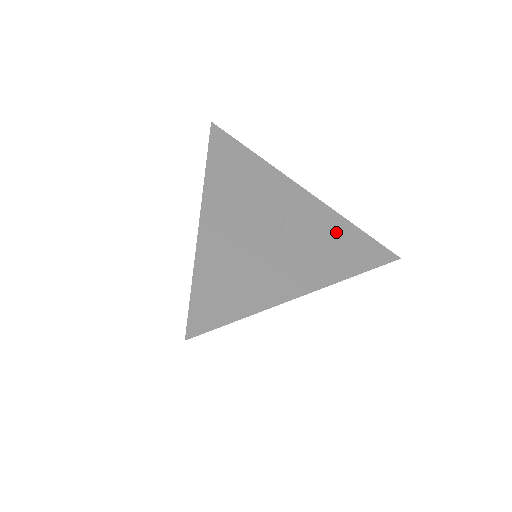
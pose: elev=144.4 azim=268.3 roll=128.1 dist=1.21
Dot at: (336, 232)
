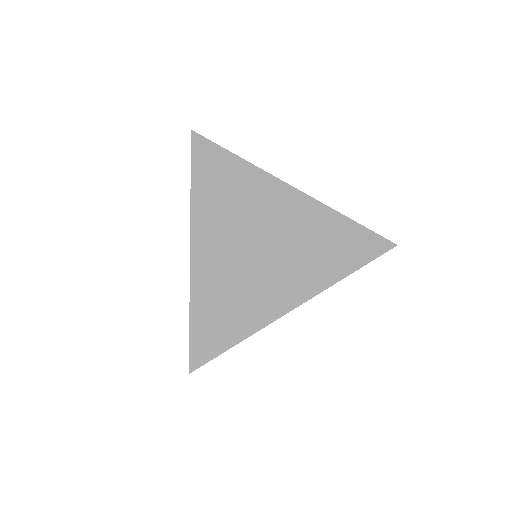
Dot at: occluded
